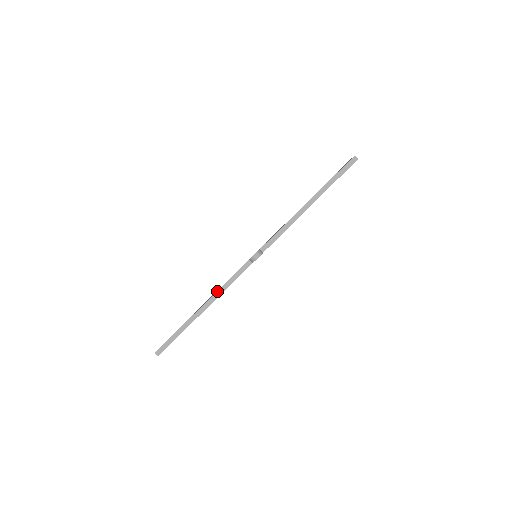
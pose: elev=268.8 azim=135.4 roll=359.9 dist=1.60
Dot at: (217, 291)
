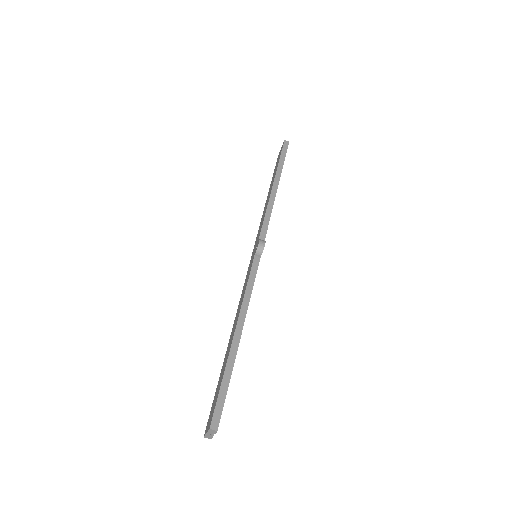
Dot at: (242, 303)
